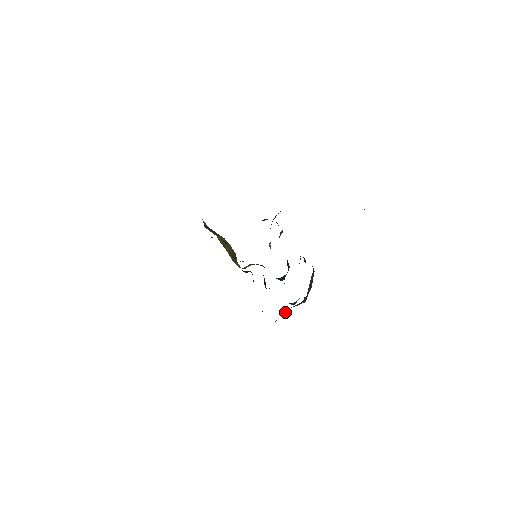
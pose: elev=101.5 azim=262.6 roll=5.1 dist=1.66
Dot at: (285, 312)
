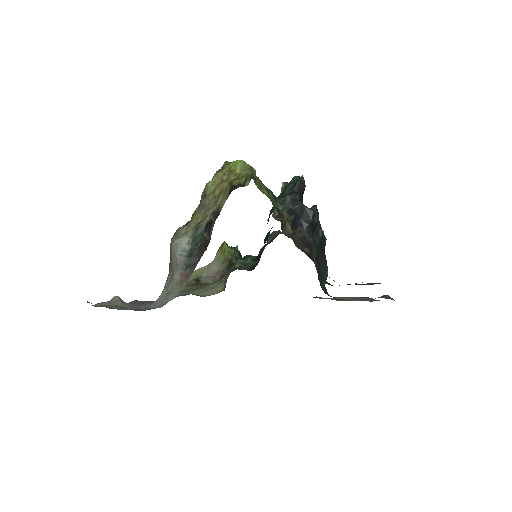
Dot at: occluded
